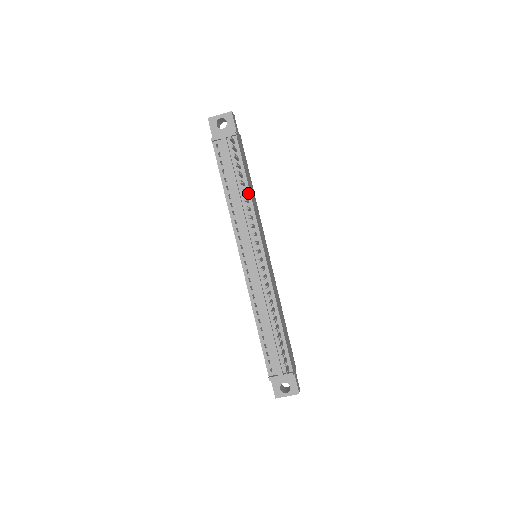
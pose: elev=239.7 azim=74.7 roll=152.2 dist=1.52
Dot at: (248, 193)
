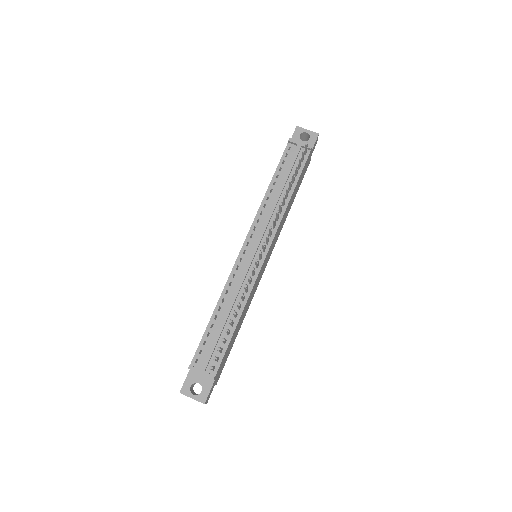
Dot at: (288, 198)
